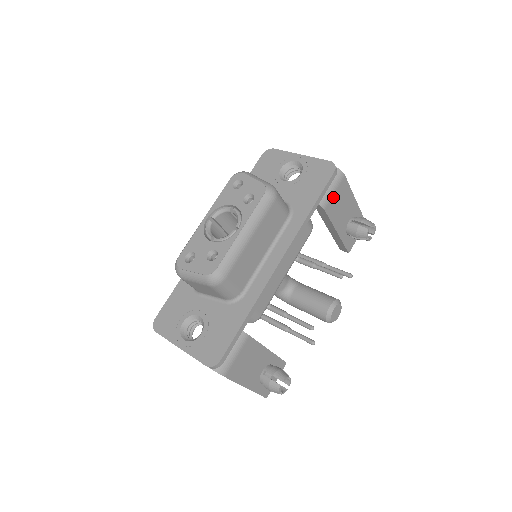
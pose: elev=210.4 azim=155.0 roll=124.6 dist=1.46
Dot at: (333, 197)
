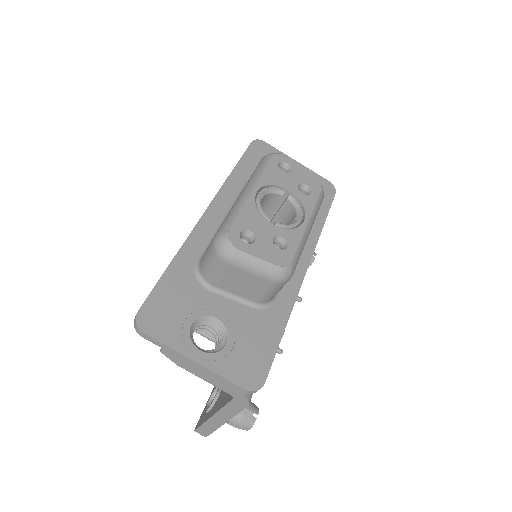
Dot at: occluded
